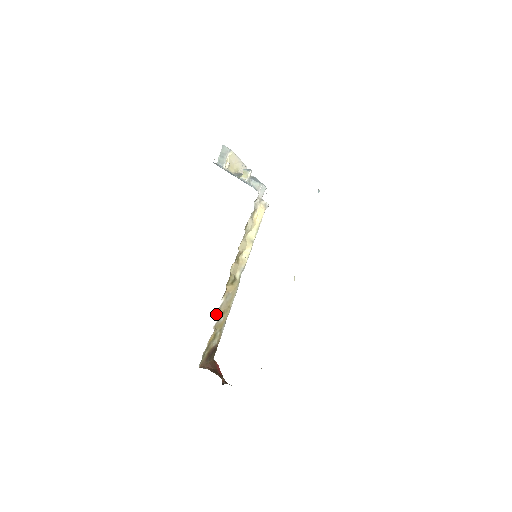
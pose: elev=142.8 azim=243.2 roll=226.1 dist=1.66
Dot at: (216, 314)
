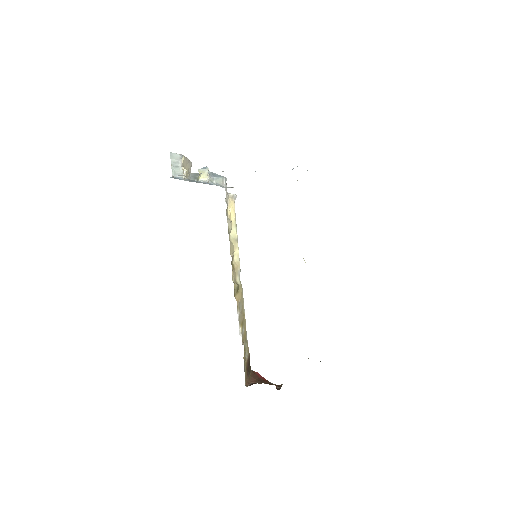
Dot at: (239, 330)
